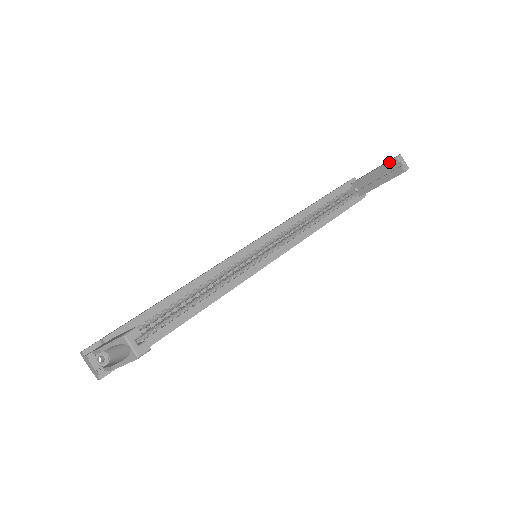
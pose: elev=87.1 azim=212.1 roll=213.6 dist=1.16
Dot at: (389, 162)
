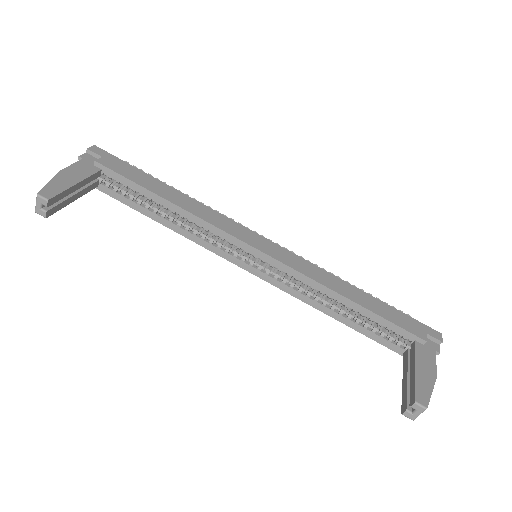
Dot at: (414, 393)
